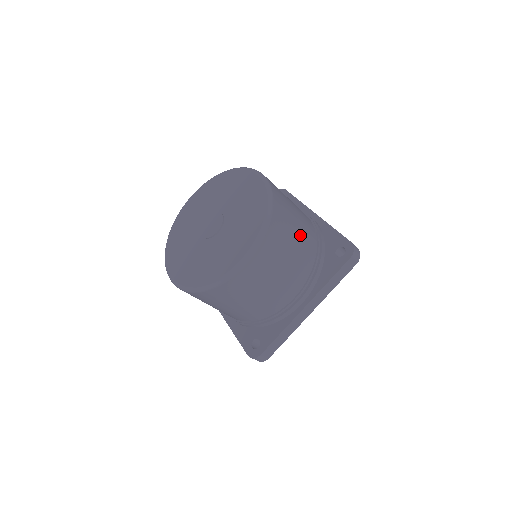
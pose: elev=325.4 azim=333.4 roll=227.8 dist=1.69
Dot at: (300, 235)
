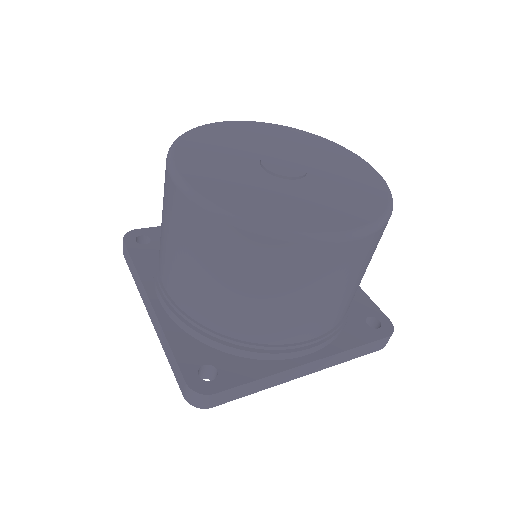
Dot at: occluded
